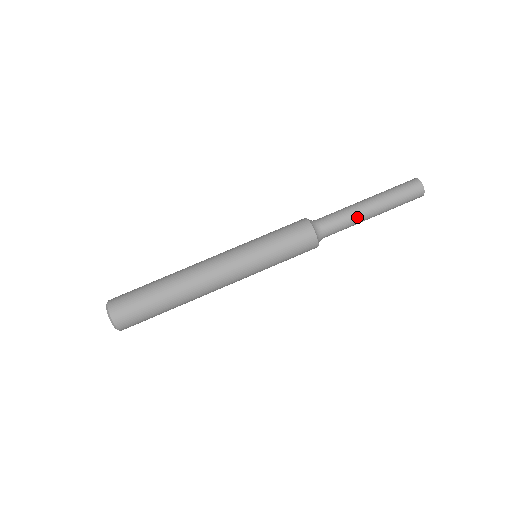
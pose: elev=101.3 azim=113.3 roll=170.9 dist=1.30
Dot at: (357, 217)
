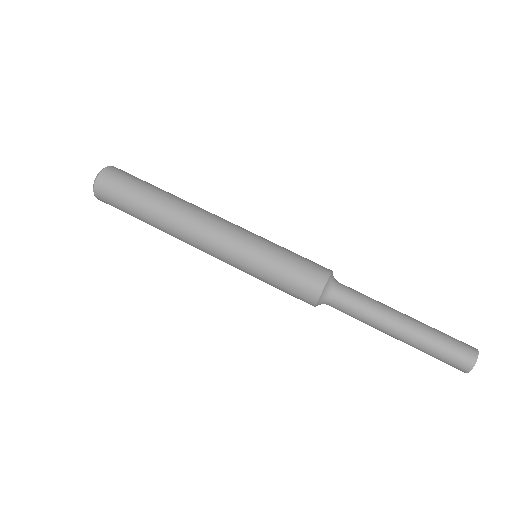
Dot at: (378, 320)
